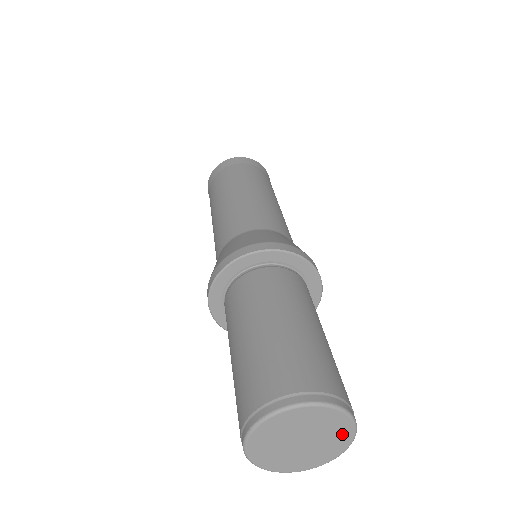
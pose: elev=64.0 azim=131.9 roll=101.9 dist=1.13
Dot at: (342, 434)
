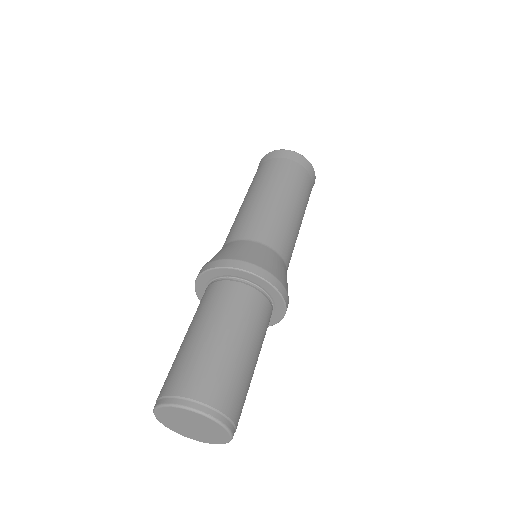
Dot at: (220, 433)
